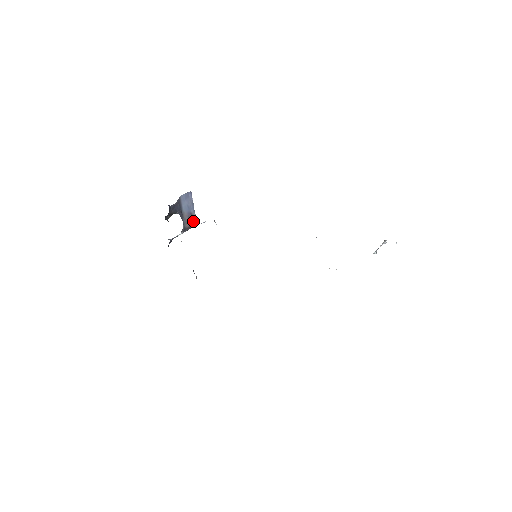
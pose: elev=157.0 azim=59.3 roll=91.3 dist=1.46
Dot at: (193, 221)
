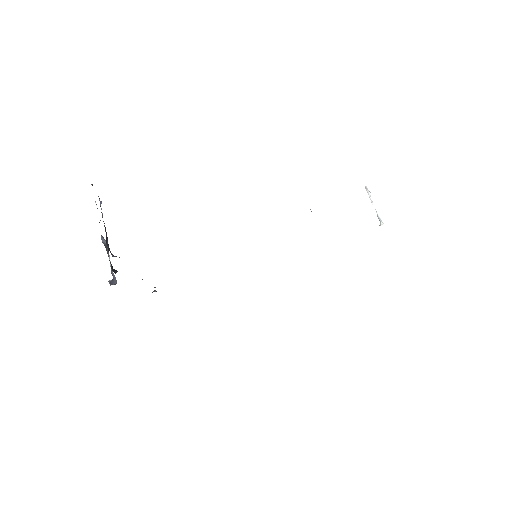
Dot at: occluded
